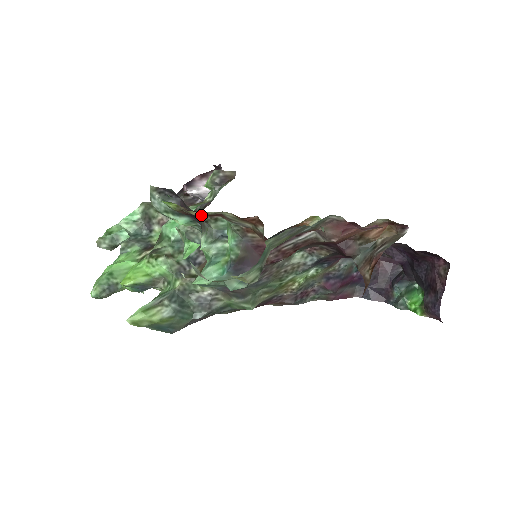
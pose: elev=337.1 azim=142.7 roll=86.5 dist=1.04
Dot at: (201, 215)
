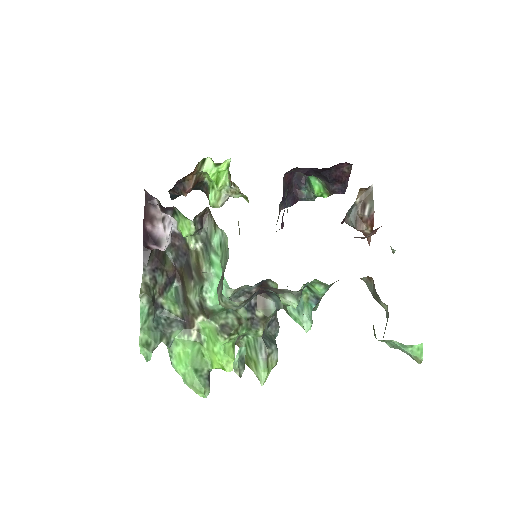
Dot at: occluded
